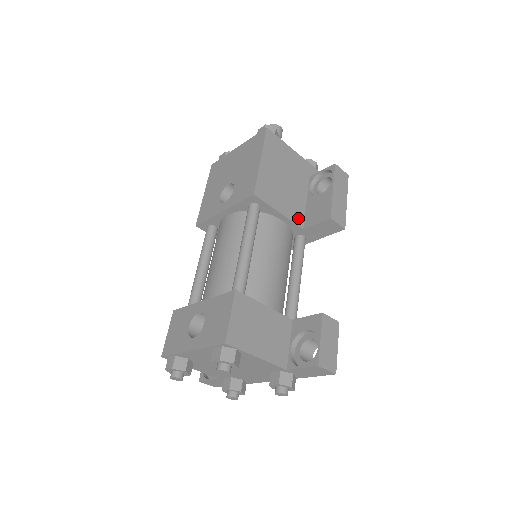
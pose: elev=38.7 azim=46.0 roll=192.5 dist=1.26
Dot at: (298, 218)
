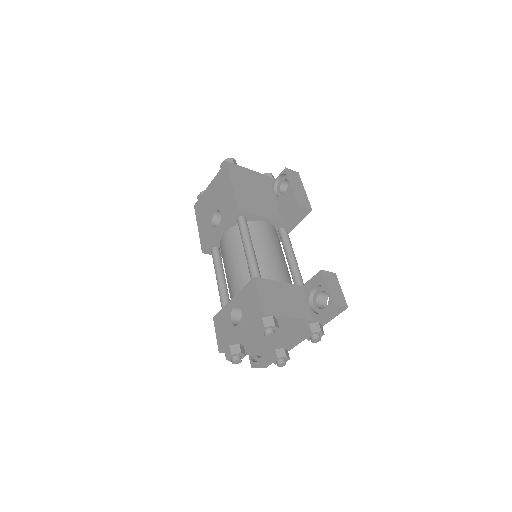
Dot at: (275, 216)
